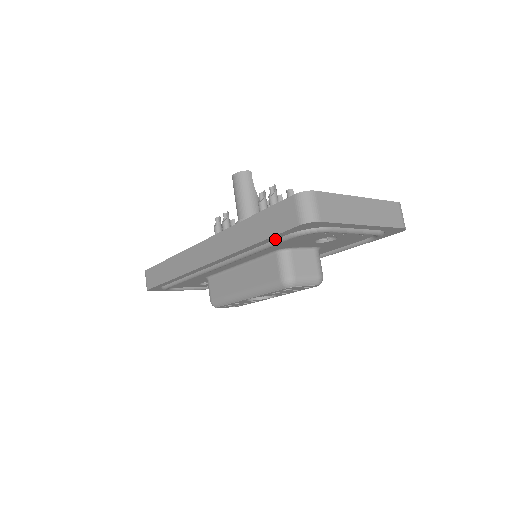
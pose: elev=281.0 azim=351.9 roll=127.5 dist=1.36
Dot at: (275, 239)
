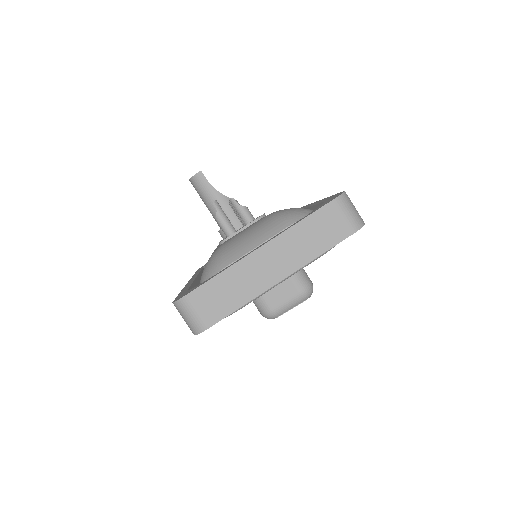
Dot at: occluded
